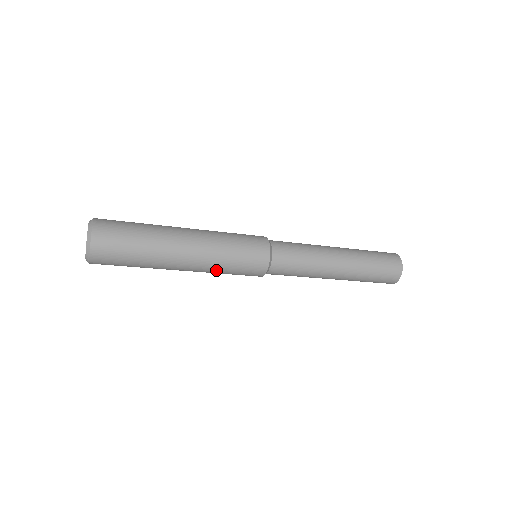
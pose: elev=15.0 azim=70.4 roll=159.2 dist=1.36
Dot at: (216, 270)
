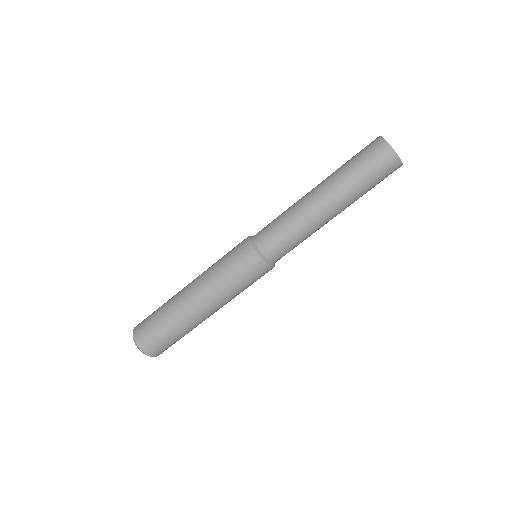
Dot at: (231, 295)
